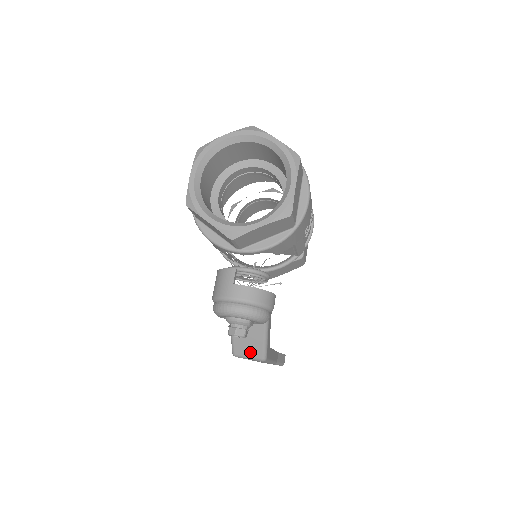
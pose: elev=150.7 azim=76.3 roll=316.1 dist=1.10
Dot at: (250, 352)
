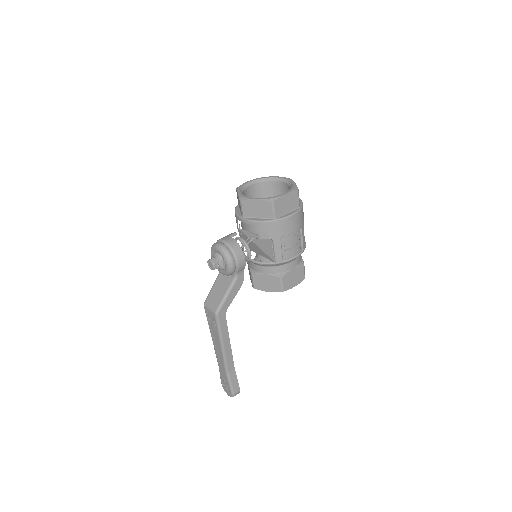
Dot at: (213, 304)
